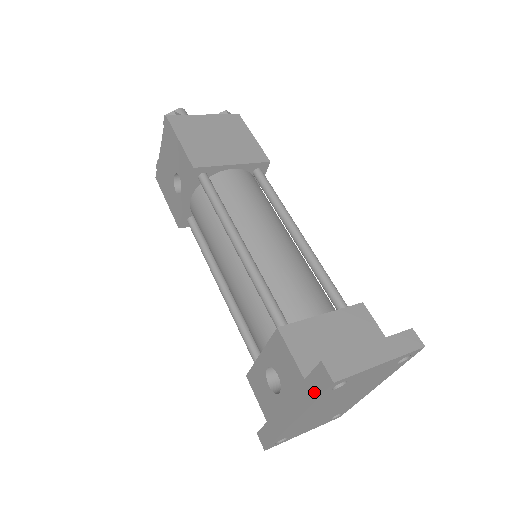
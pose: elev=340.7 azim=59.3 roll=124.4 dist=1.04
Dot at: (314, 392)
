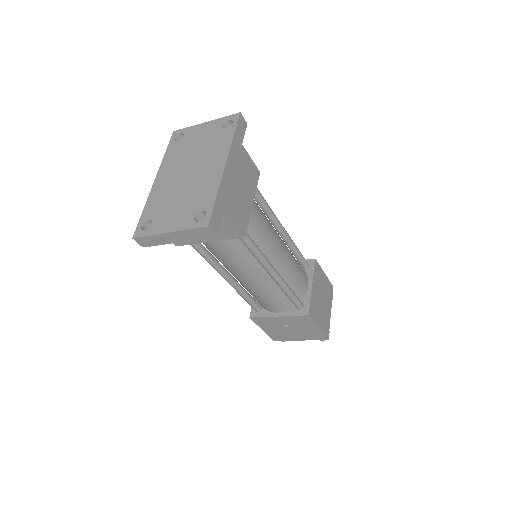
Dot at: occluded
